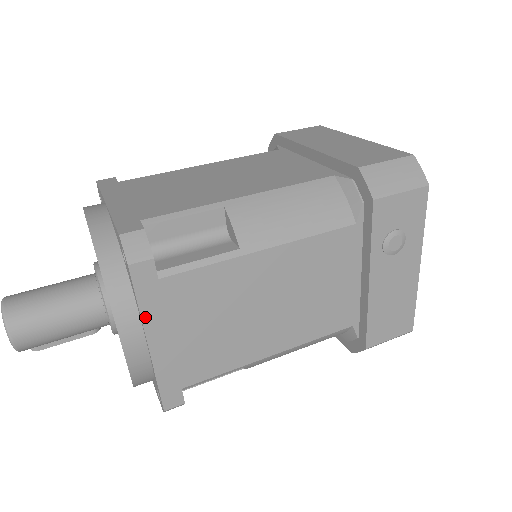
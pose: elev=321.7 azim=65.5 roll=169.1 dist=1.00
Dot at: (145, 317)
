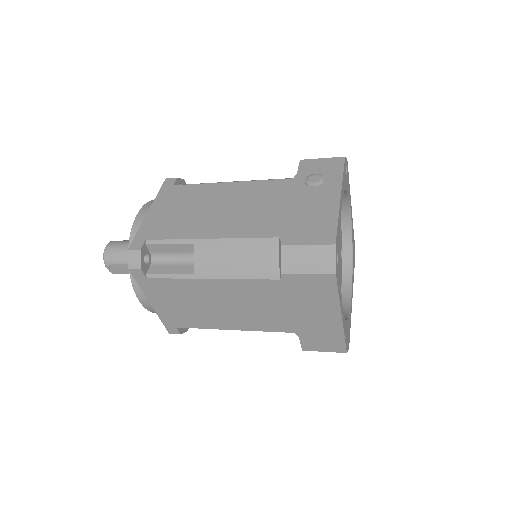
Dot at: (157, 199)
